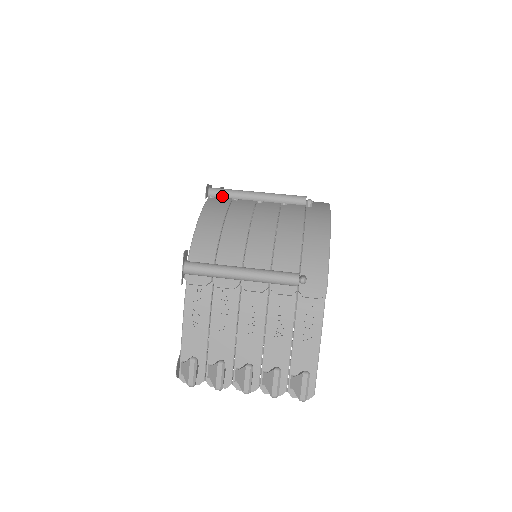
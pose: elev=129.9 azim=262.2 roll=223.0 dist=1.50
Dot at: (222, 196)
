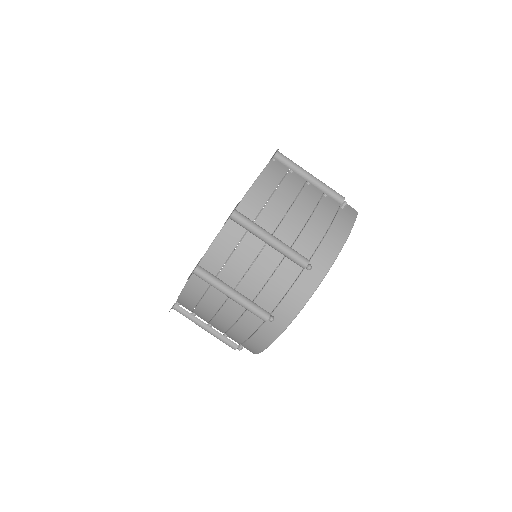
Dot at: occluded
